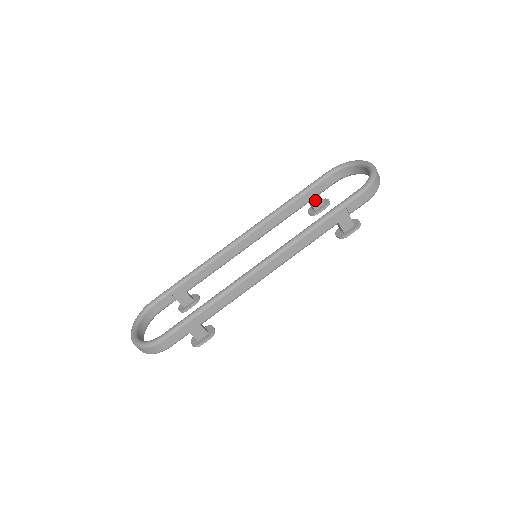
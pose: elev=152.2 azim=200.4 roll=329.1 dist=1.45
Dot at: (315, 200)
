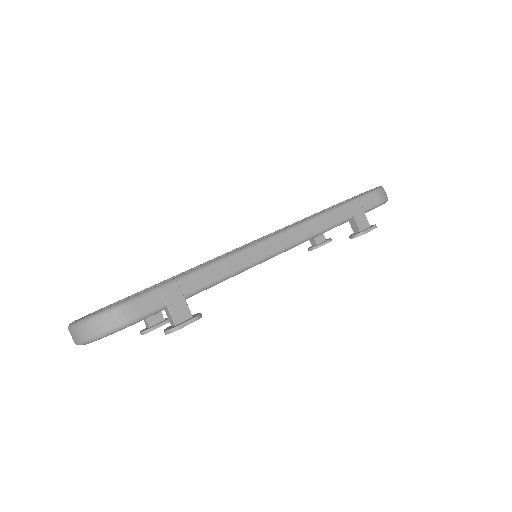
Dot at: occluded
